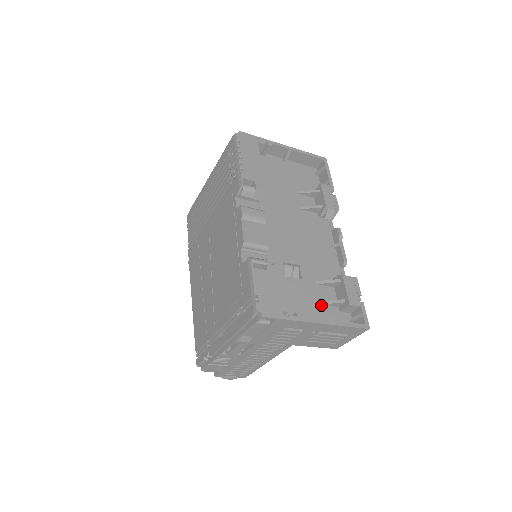
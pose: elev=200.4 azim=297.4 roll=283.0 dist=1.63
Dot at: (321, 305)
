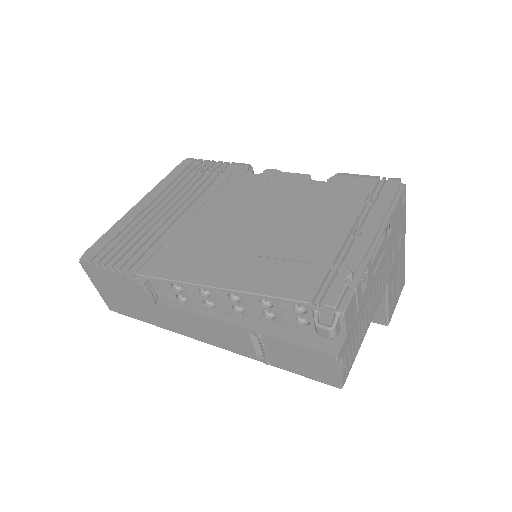
Dot at: occluded
